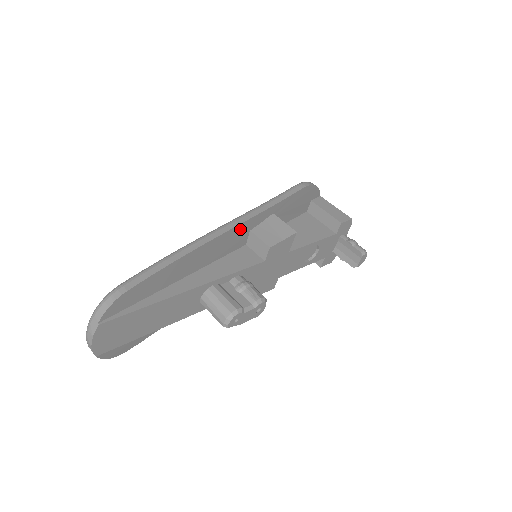
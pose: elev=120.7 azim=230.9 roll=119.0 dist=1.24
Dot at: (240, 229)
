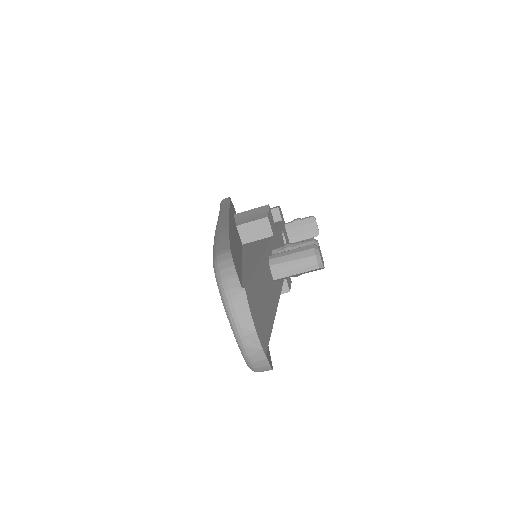
Dot at: (232, 219)
